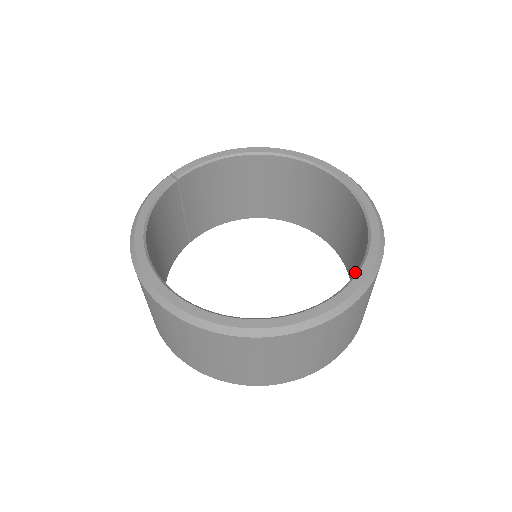
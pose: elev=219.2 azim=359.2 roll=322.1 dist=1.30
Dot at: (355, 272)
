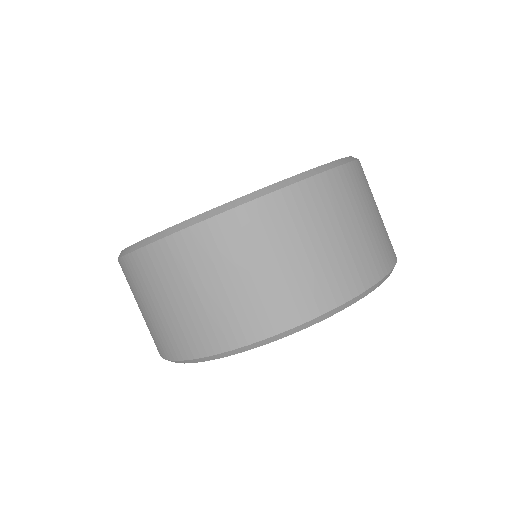
Dot at: occluded
